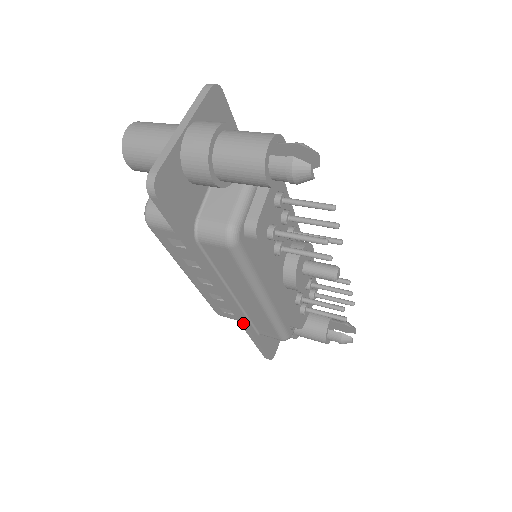
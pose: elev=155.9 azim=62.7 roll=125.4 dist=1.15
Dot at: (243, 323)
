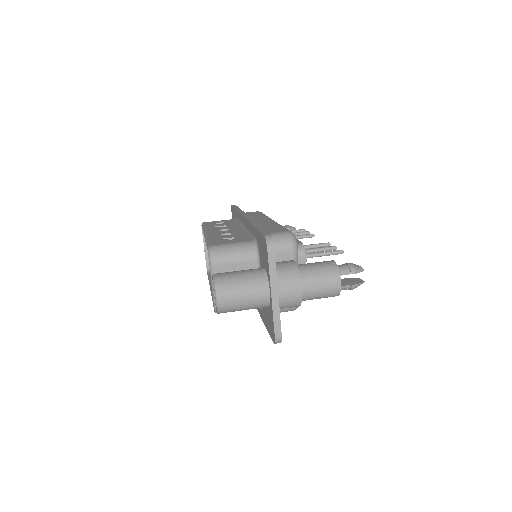
Dot at: occluded
